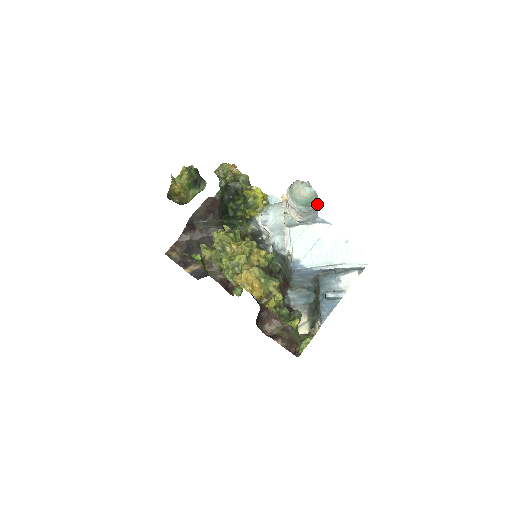
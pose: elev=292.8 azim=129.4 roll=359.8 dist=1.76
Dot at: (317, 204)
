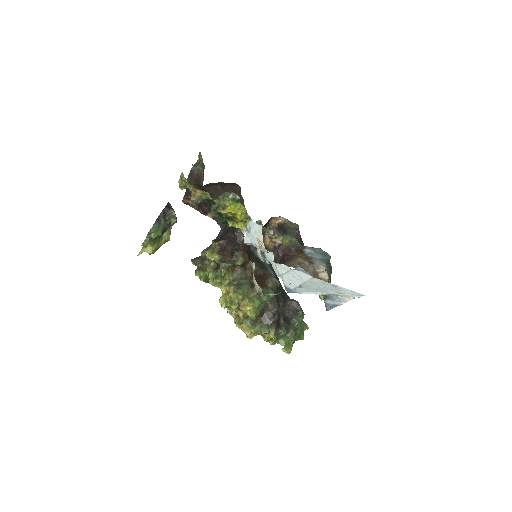
Dot at: occluded
